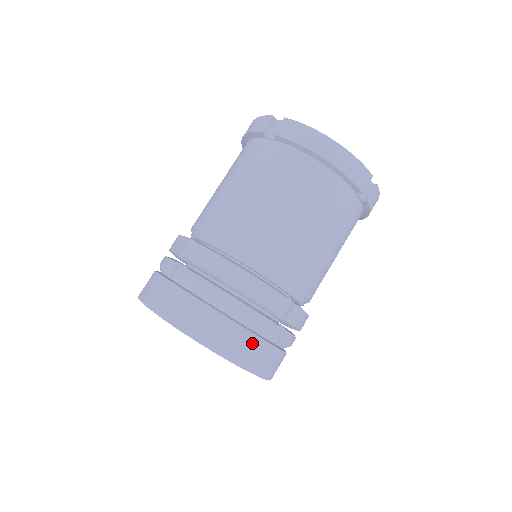
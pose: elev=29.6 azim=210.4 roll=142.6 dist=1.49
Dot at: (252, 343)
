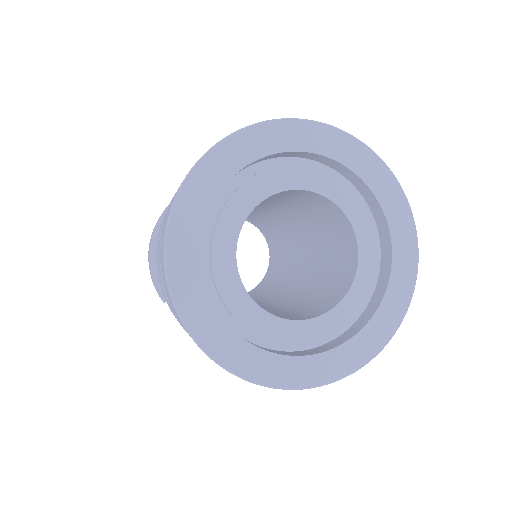
Dot at: occluded
